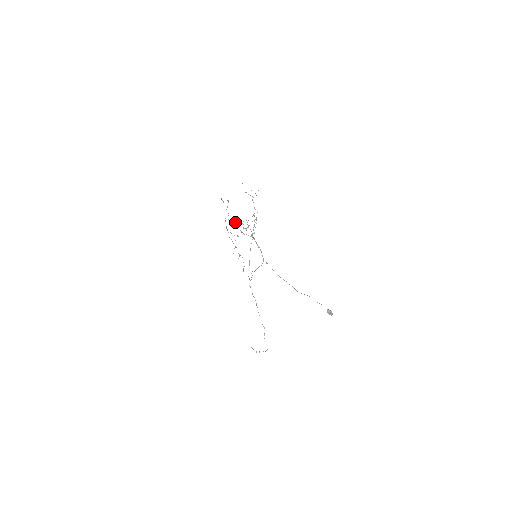
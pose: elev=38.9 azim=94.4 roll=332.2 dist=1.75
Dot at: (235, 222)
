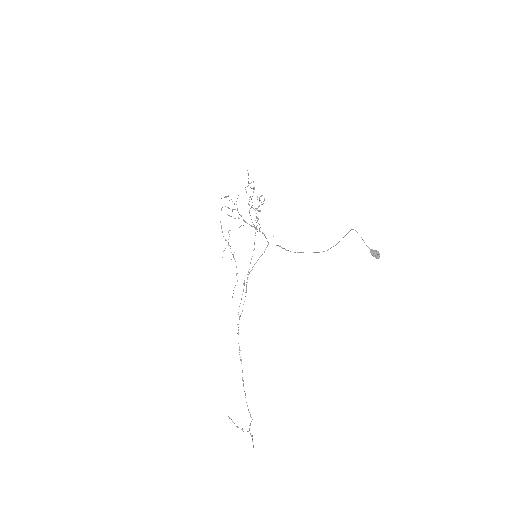
Dot at: occluded
